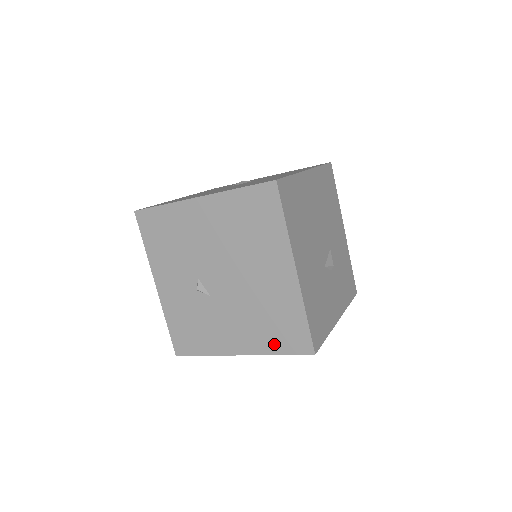
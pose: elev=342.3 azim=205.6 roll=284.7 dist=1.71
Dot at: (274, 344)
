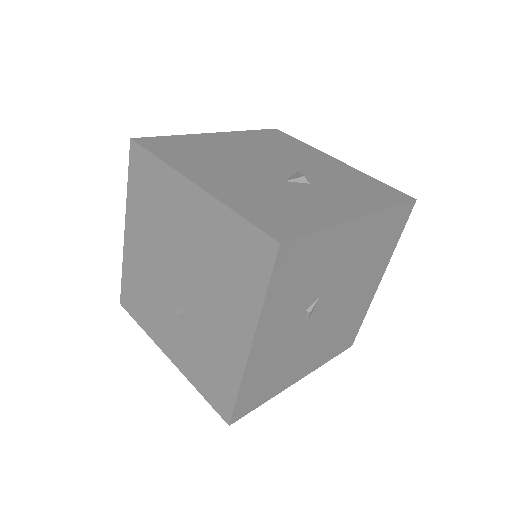
Dot at: (252, 288)
